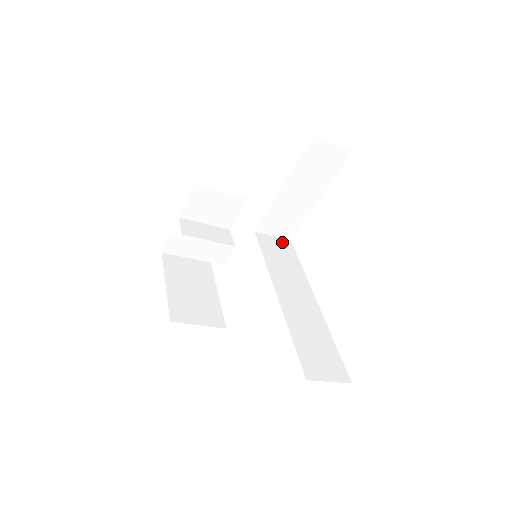
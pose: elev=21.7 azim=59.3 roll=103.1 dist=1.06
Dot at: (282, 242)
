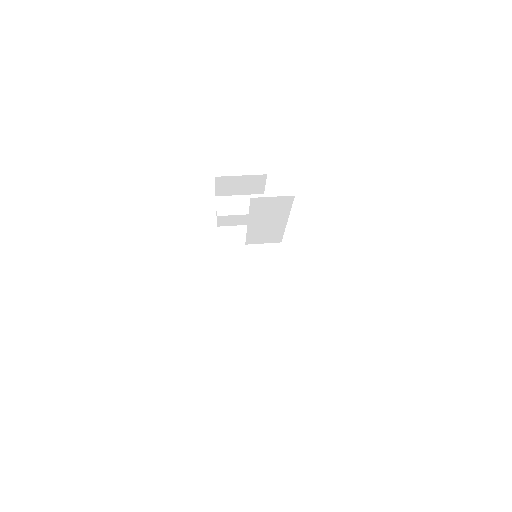
Dot at: (271, 248)
